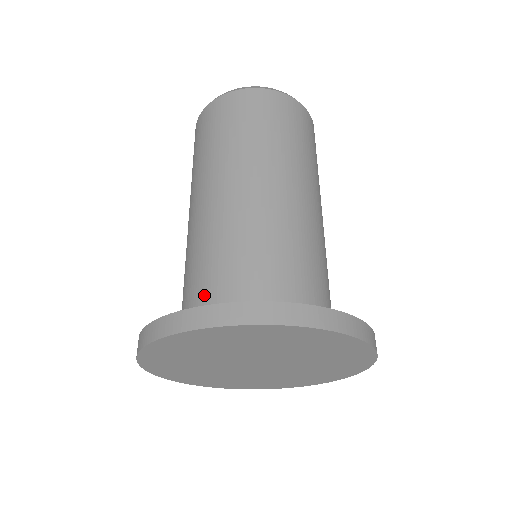
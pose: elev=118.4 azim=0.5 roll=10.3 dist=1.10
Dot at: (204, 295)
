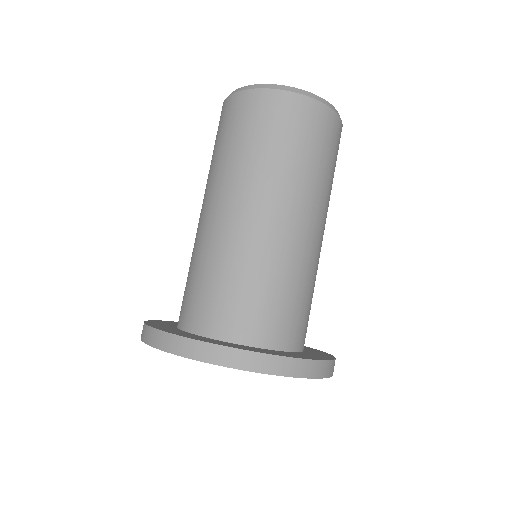
Dot at: (213, 310)
